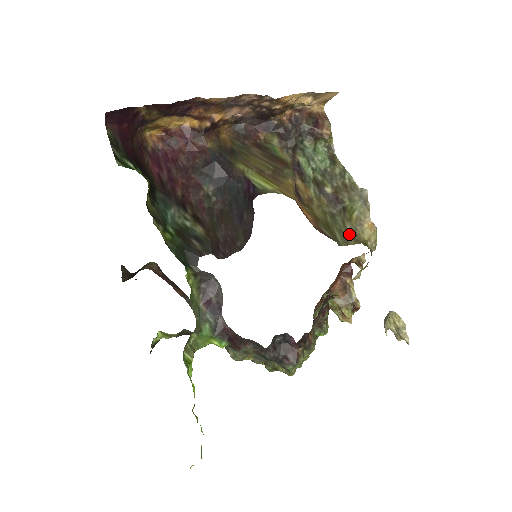
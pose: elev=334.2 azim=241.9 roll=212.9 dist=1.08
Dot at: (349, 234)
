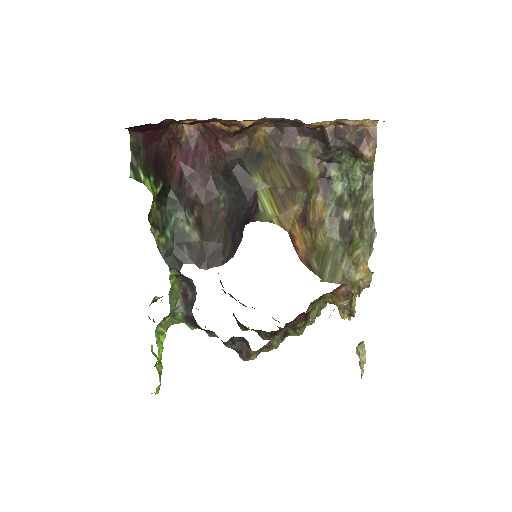
Dot at: (342, 270)
